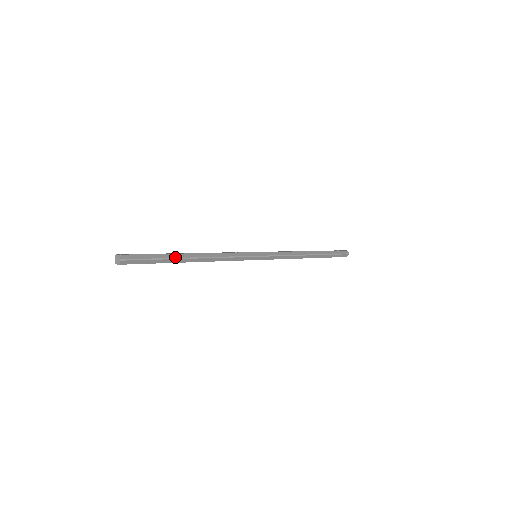
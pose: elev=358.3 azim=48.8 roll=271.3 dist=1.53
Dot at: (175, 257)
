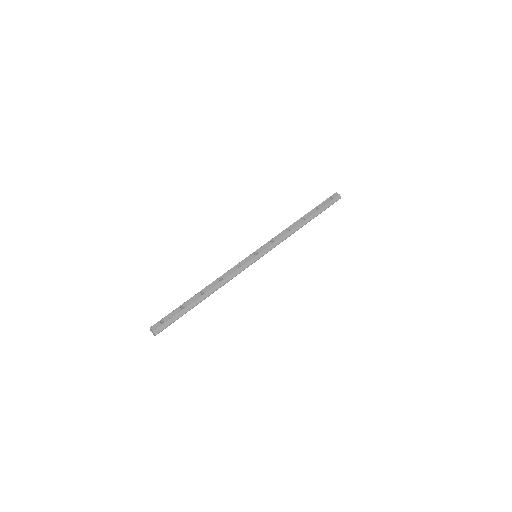
Dot at: (193, 306)
